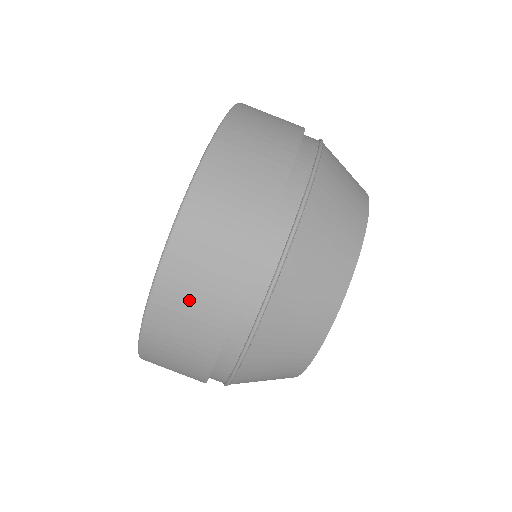
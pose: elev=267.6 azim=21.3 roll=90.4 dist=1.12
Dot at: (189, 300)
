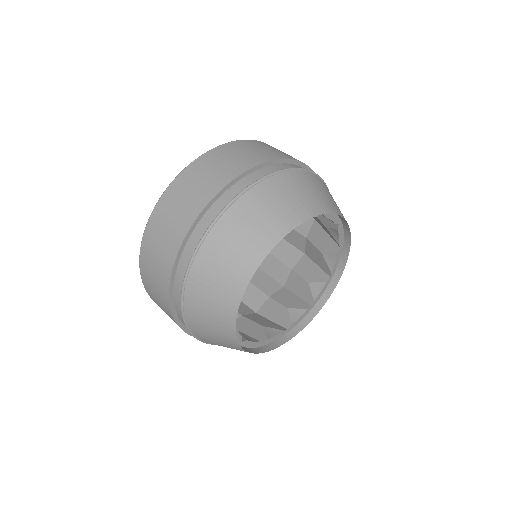
Dot at: (204, 174)
